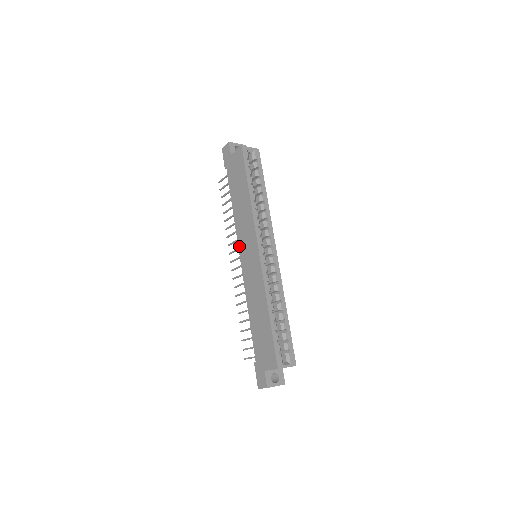
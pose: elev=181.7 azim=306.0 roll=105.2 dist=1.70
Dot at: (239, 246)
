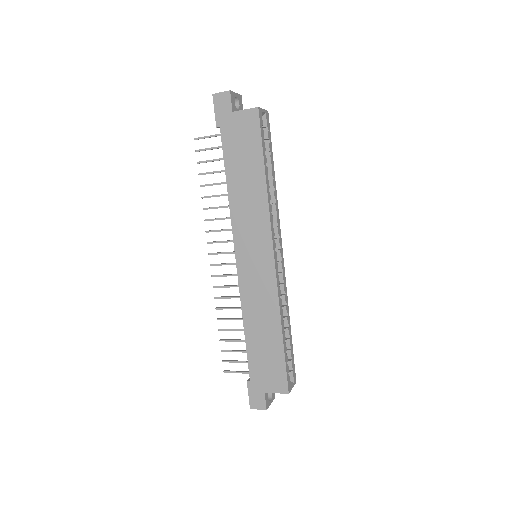
Dot at: (236, 242)
